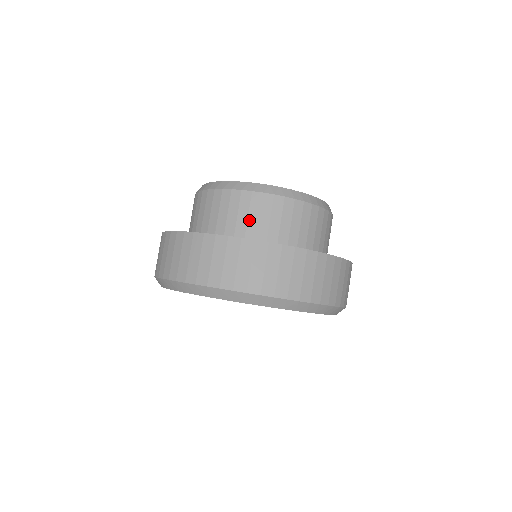
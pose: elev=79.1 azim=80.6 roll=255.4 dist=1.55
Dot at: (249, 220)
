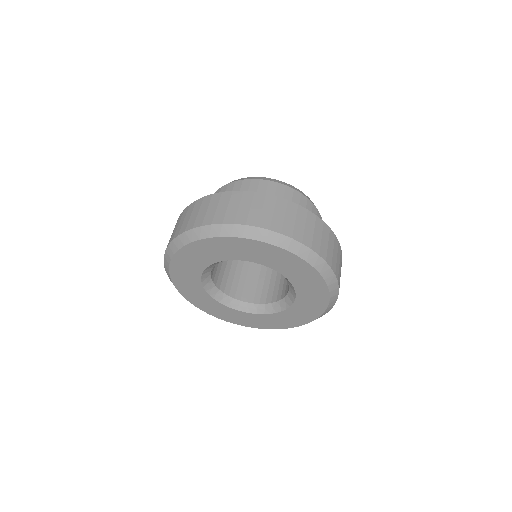
Dot at: occluded
